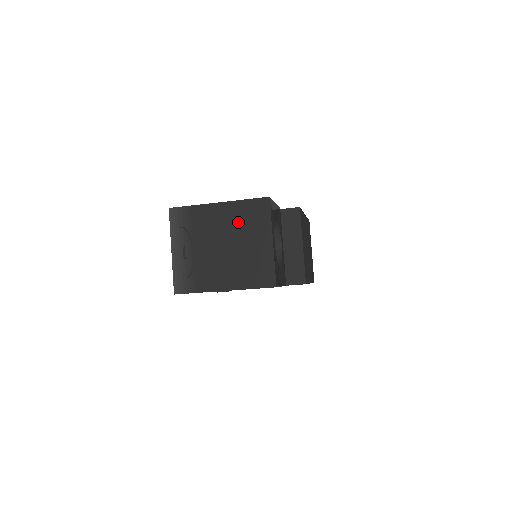
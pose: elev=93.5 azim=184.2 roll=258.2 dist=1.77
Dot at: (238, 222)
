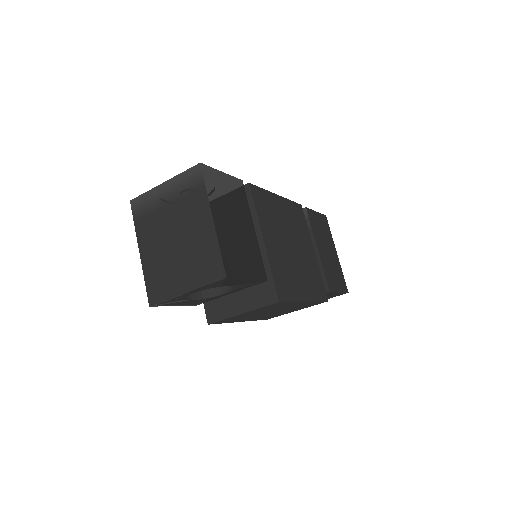
Dot at: (198, 248)
